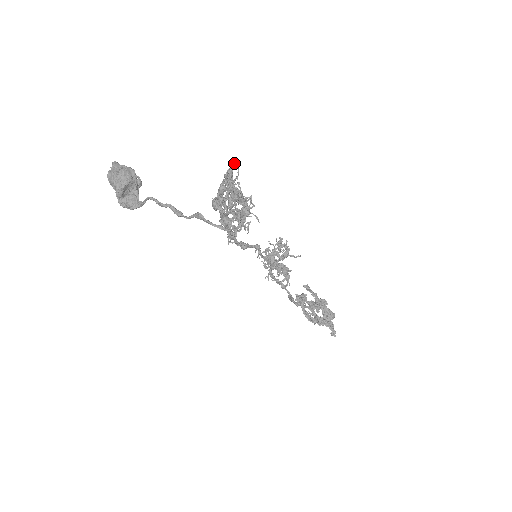
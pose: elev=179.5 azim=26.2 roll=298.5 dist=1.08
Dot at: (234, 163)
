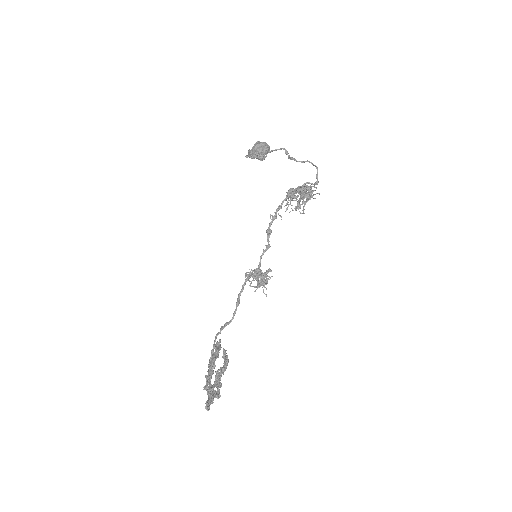
Dot at: occluded
